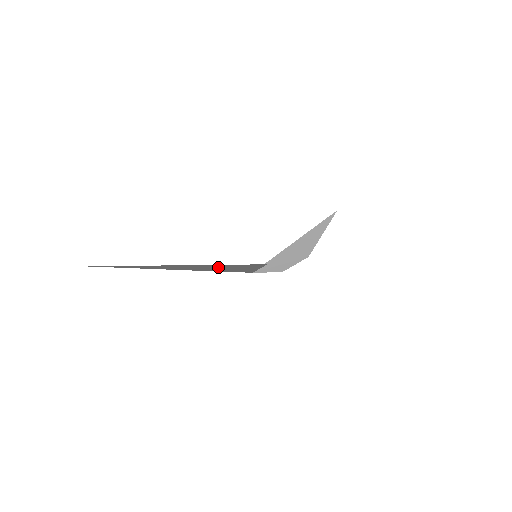
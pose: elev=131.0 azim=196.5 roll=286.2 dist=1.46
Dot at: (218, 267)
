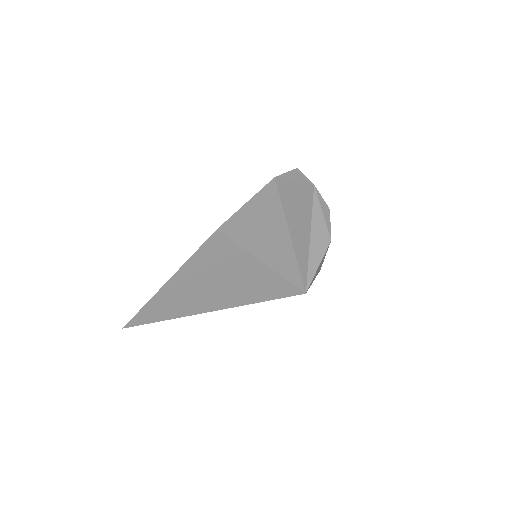
Dot at: (215, 275)
